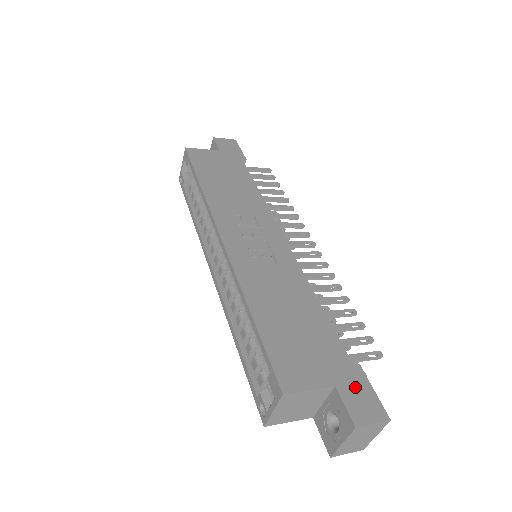
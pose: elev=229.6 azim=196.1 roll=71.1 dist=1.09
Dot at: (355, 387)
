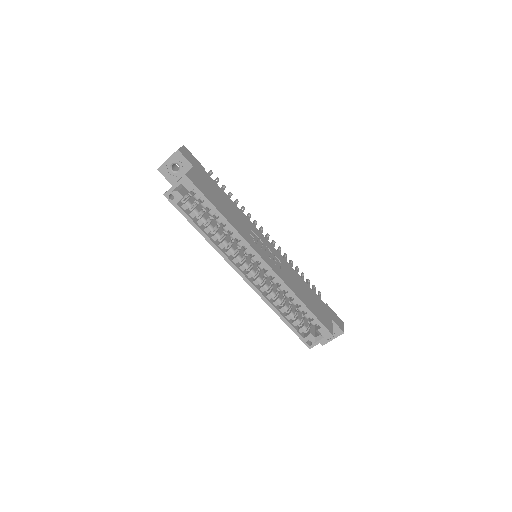
Dot at: (333, 316)
